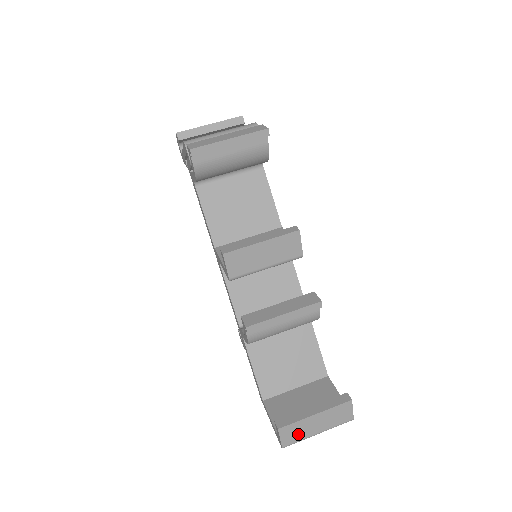
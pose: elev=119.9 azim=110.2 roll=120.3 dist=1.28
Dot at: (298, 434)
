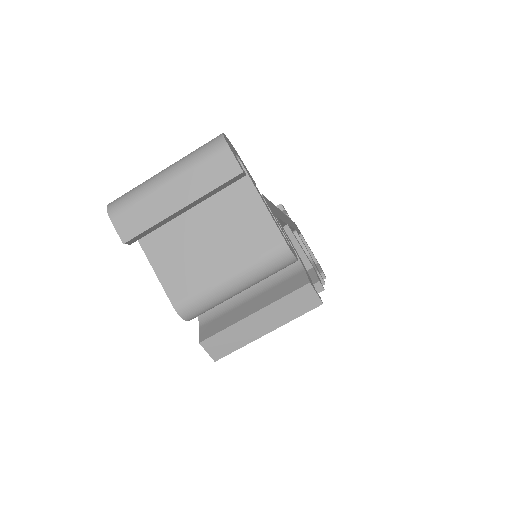
Dot at: occluded
